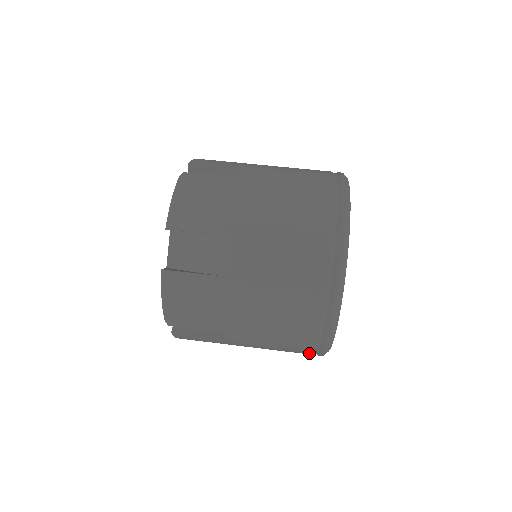
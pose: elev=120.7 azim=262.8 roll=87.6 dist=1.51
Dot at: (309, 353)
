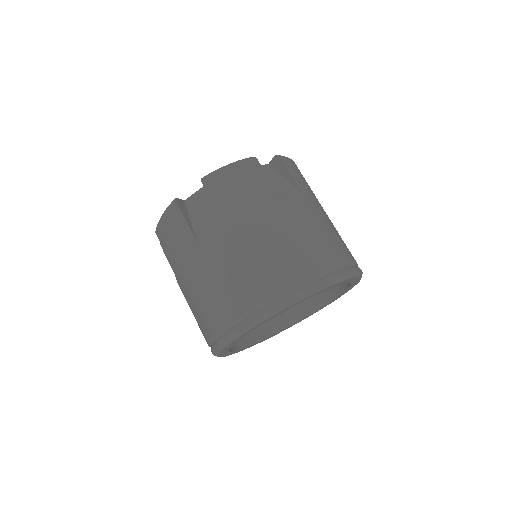
Dot at: occluded
